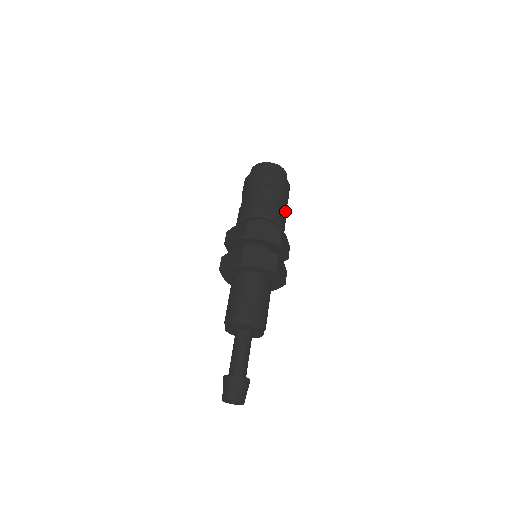
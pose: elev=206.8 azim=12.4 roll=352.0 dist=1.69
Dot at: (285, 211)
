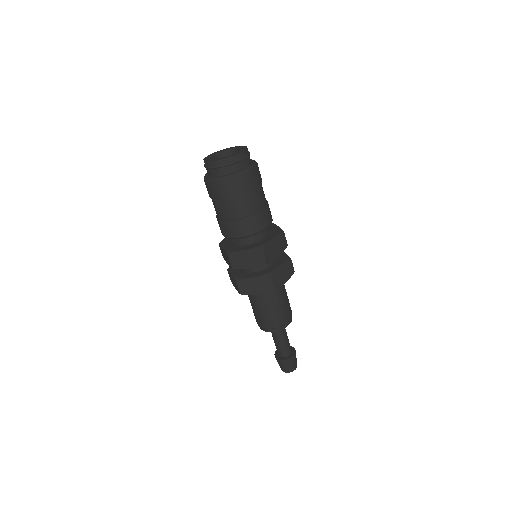
Dot at: (261, 203)
